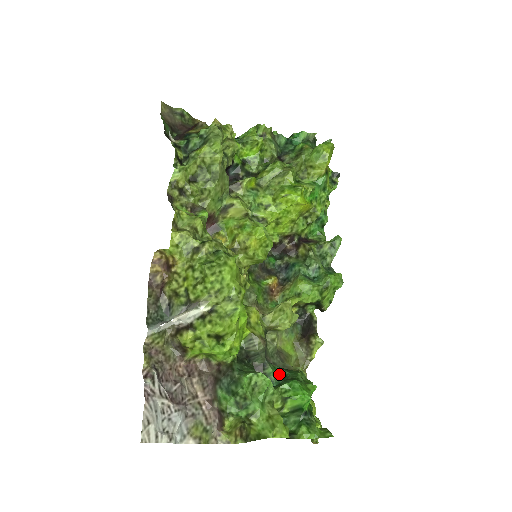
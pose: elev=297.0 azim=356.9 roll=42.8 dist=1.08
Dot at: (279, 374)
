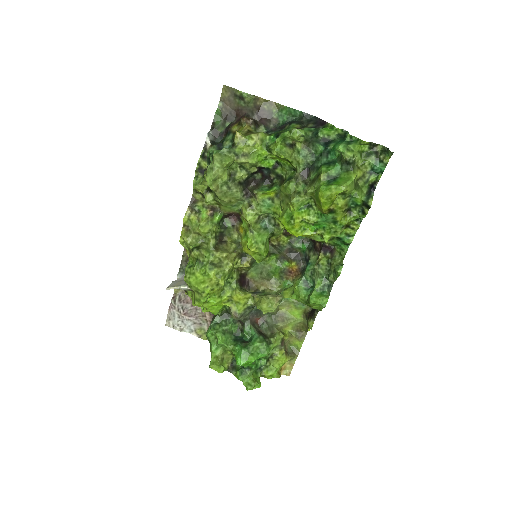
Dot at: (250, 334)
